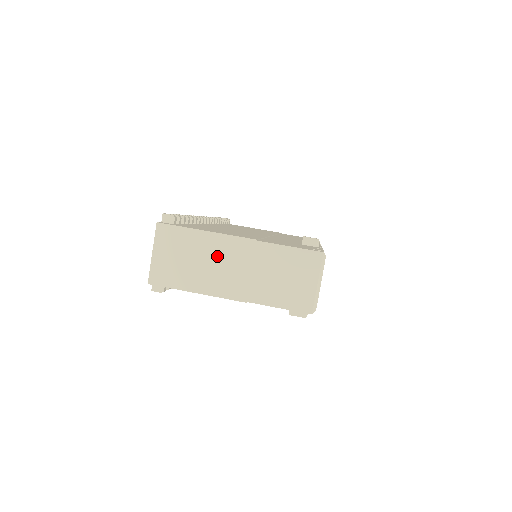
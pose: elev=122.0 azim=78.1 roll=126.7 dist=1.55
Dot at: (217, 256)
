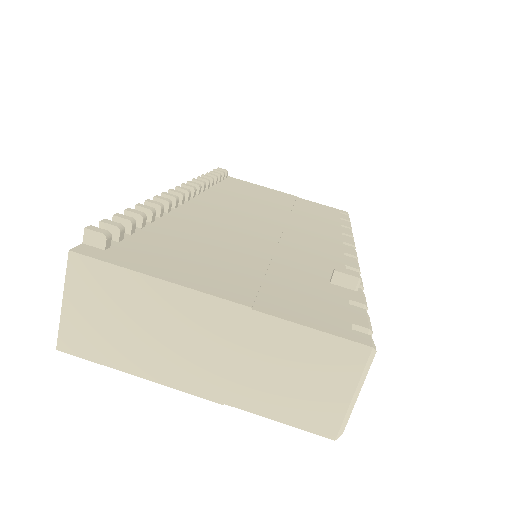
Dot at: (177, 324)
